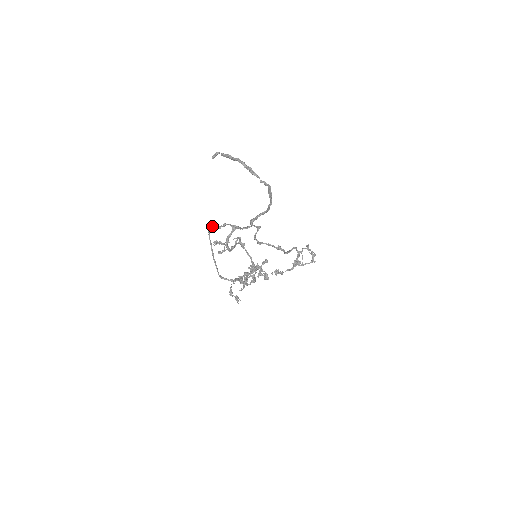
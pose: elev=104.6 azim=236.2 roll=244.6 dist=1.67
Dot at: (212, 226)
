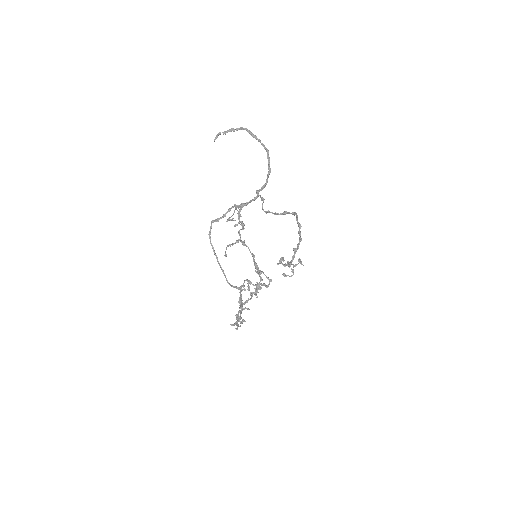
Dot at: (215, 220)
